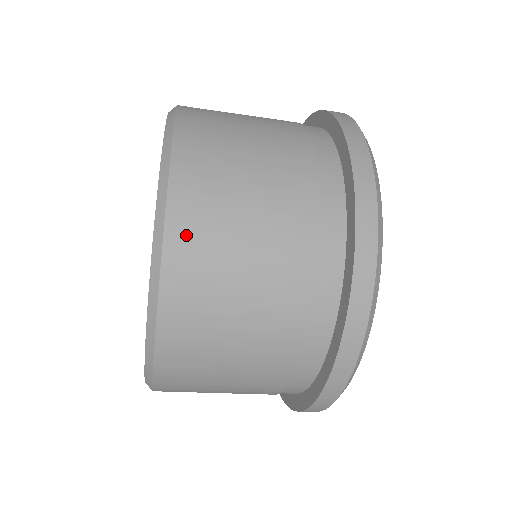
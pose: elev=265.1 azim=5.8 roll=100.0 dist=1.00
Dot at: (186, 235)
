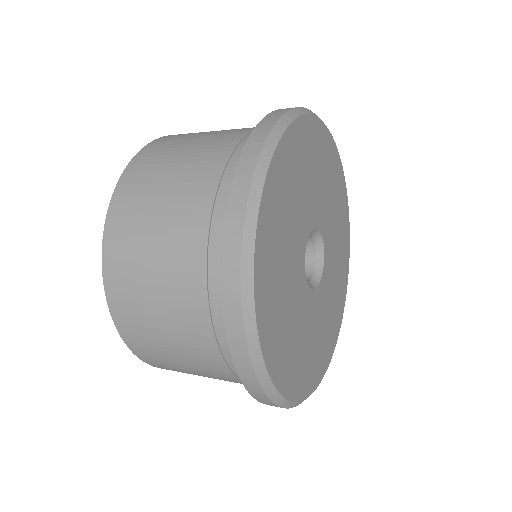
Dot at: (168, 138)
